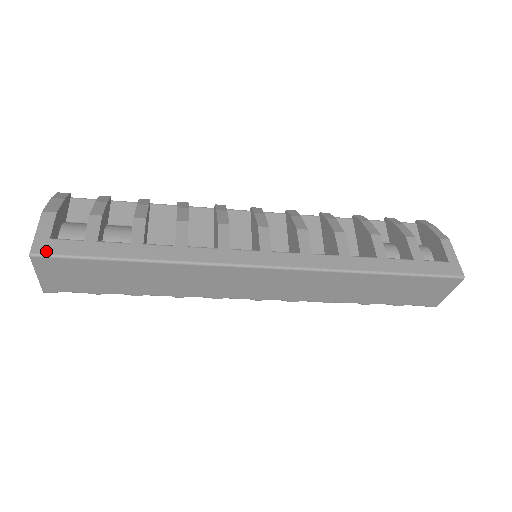
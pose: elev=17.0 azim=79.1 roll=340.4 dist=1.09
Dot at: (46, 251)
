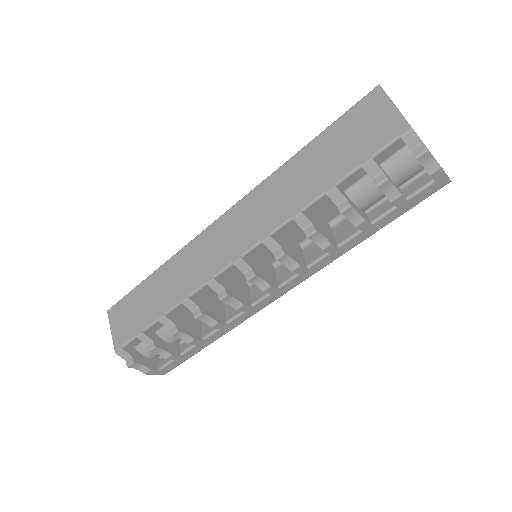
Dot at: occluded
